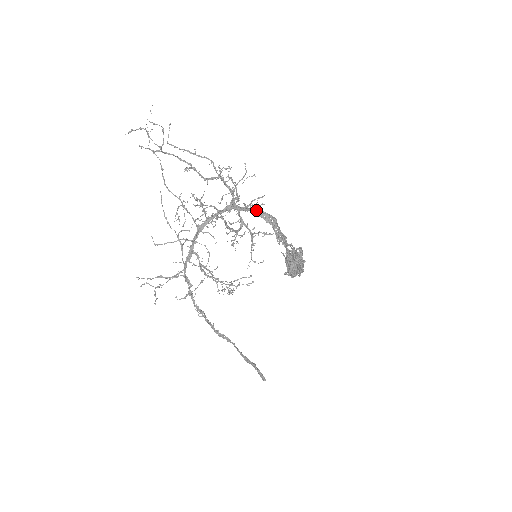
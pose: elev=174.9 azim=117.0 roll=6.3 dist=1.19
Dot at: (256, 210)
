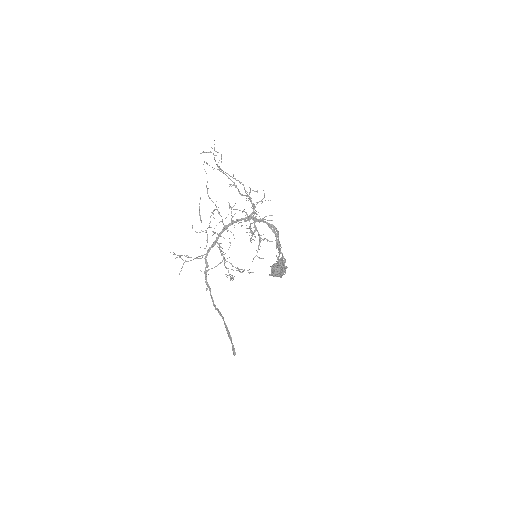
Dot at: (268, 223)
